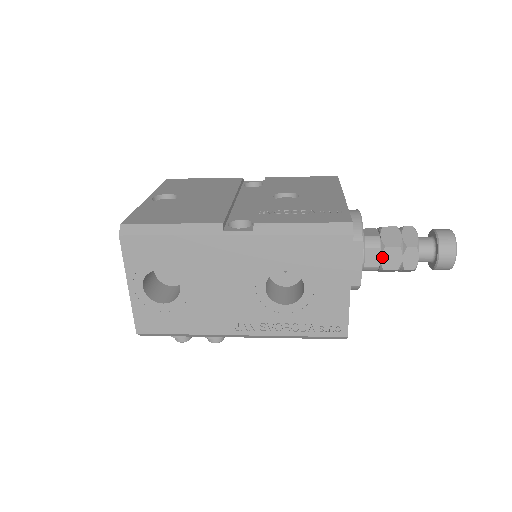
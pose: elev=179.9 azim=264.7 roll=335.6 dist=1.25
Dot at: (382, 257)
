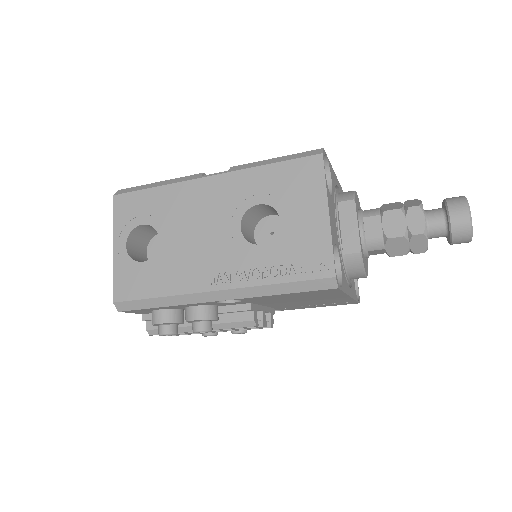
Dot at: (383, 223)
